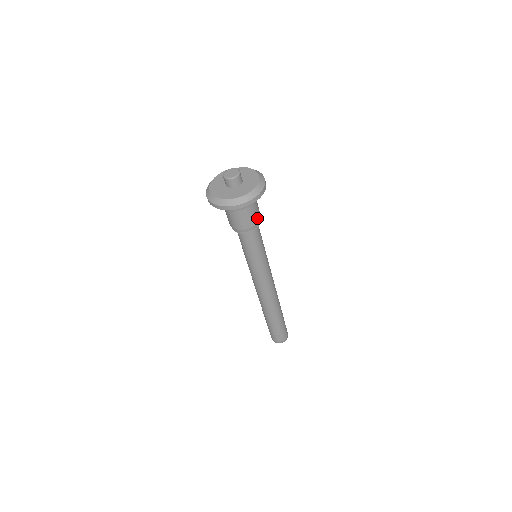
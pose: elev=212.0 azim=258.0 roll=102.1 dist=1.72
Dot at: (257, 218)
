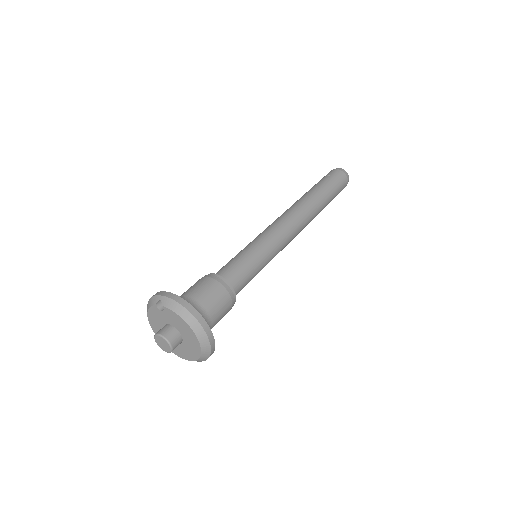
Dot at: (228, 309)
